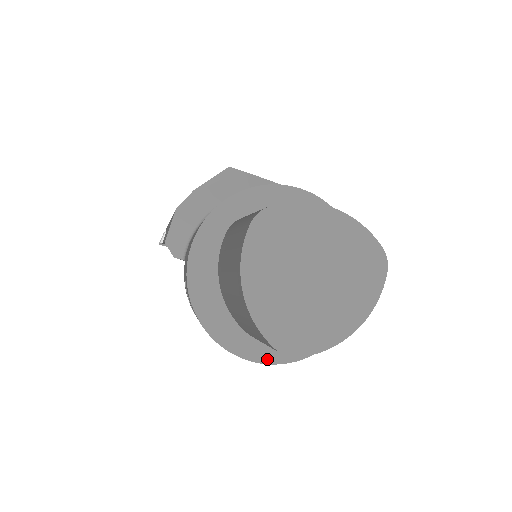
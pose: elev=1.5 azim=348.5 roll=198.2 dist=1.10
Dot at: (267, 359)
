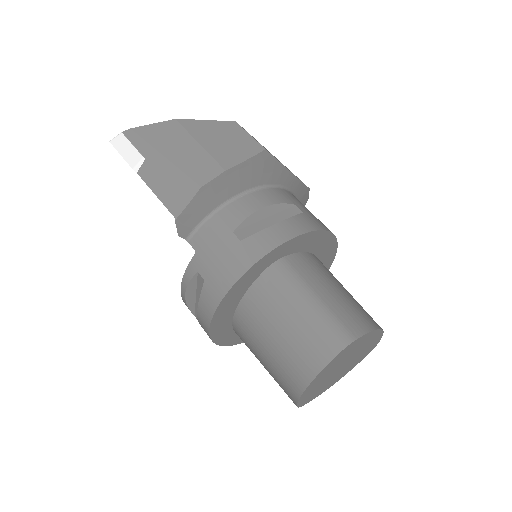
Dot at: (236, 343)
